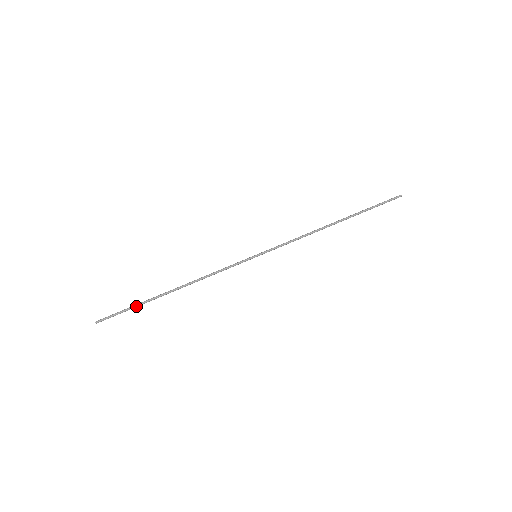
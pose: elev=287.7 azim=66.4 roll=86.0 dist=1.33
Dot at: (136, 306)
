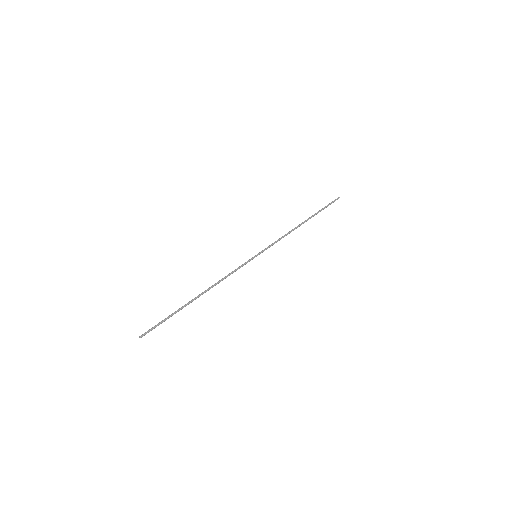
Dot at: (172, 315)
